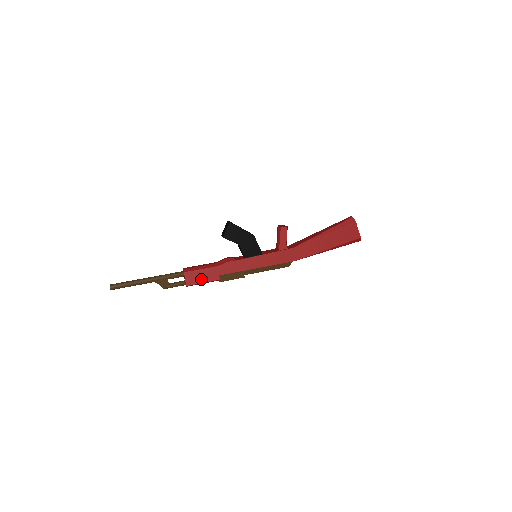
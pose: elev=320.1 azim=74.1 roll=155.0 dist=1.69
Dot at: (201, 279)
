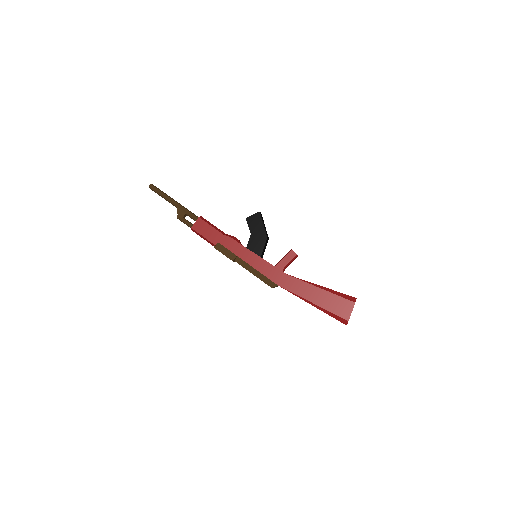
Dot at: (204, 233)
